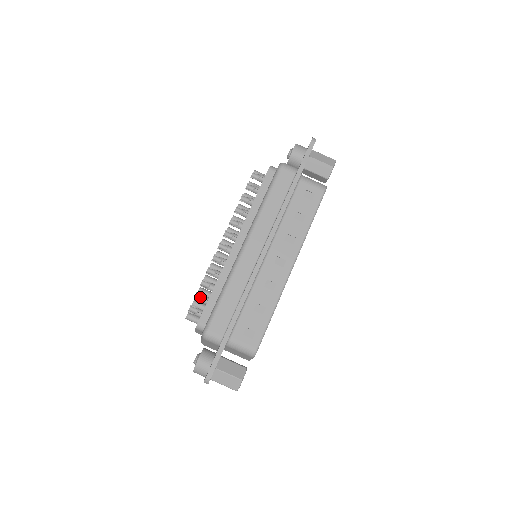
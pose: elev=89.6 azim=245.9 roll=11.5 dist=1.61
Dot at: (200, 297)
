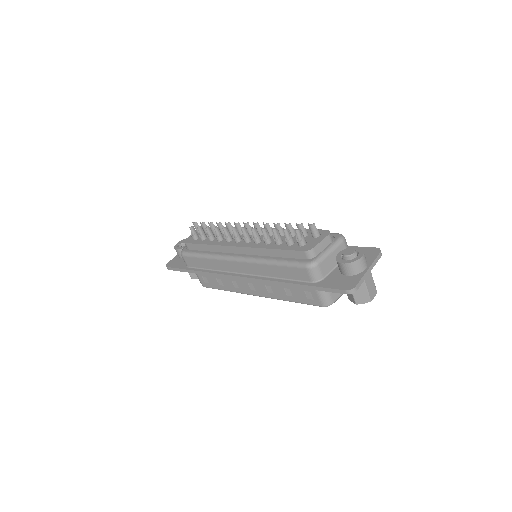
Dot at: (202, 231)
